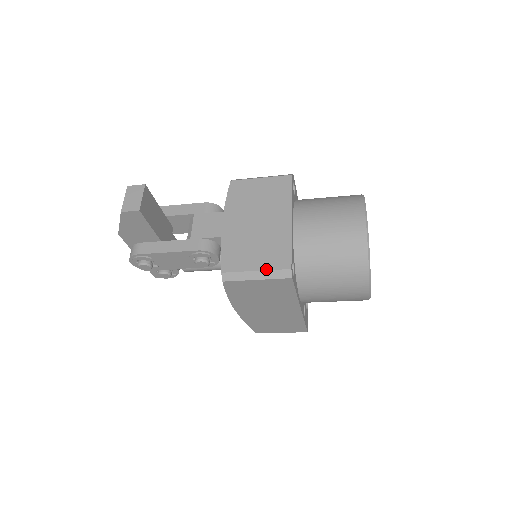
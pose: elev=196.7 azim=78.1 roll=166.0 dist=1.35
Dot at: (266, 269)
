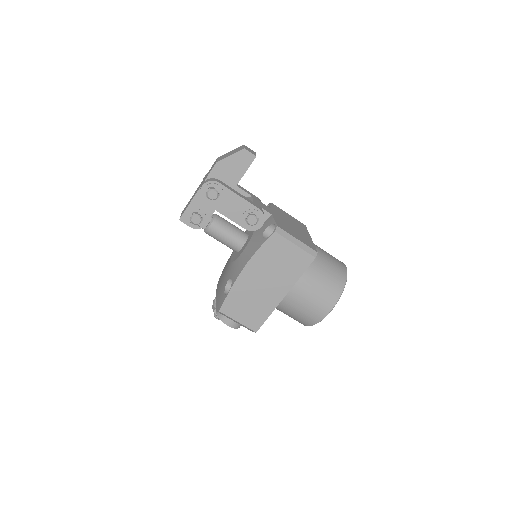
Dot at: (304, 243)
